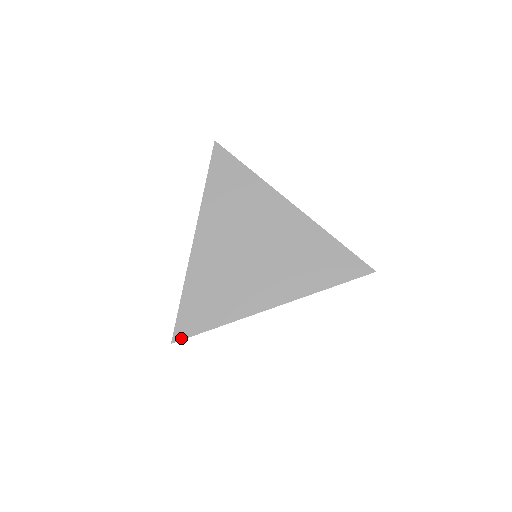
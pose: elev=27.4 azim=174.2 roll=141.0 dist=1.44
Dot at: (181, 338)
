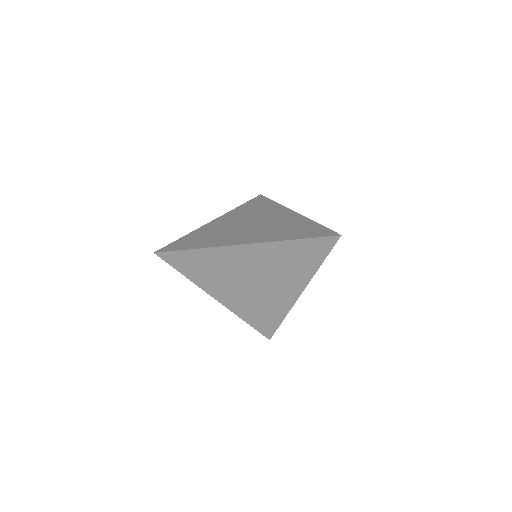
Dot at: (163, 251)
